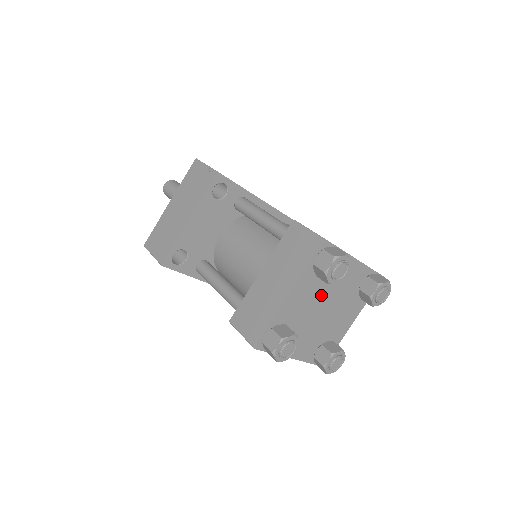
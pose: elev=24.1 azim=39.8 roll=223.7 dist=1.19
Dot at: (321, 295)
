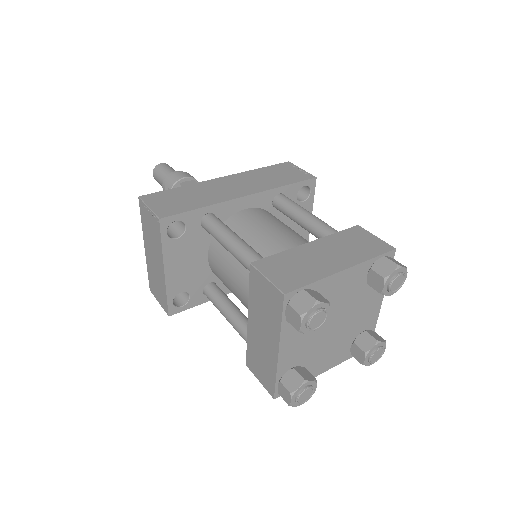
Dot at: occluded
